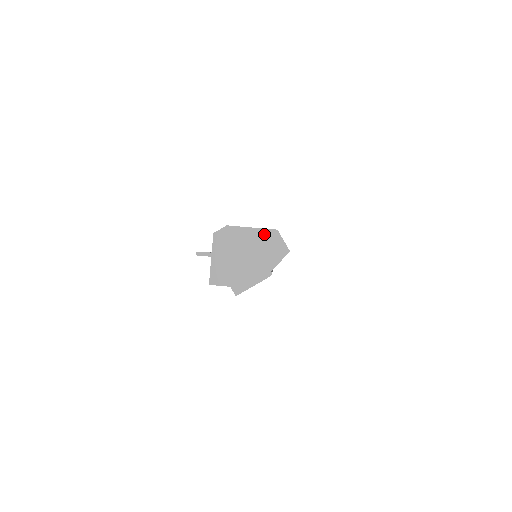
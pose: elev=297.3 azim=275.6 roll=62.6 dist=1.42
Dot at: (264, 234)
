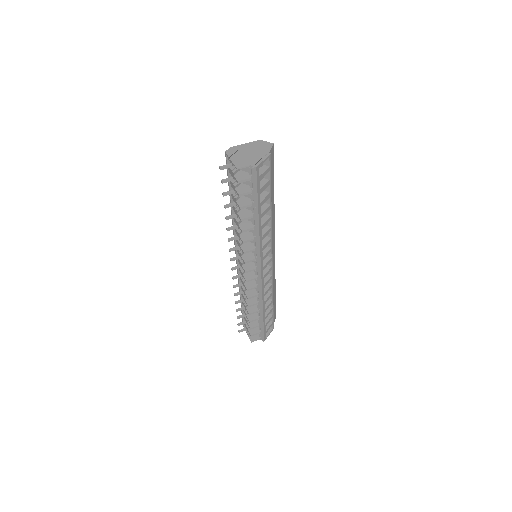
Dot at: (254, 143)
